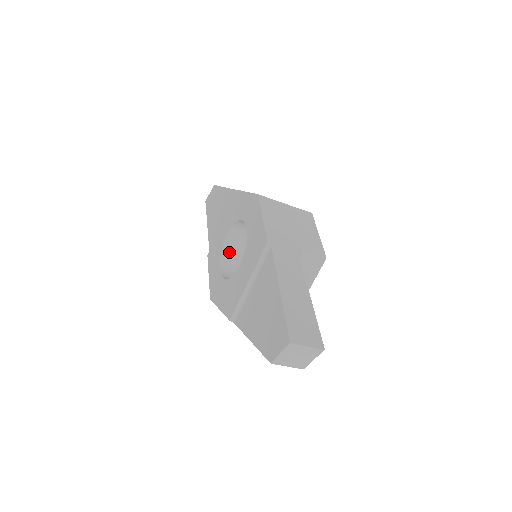
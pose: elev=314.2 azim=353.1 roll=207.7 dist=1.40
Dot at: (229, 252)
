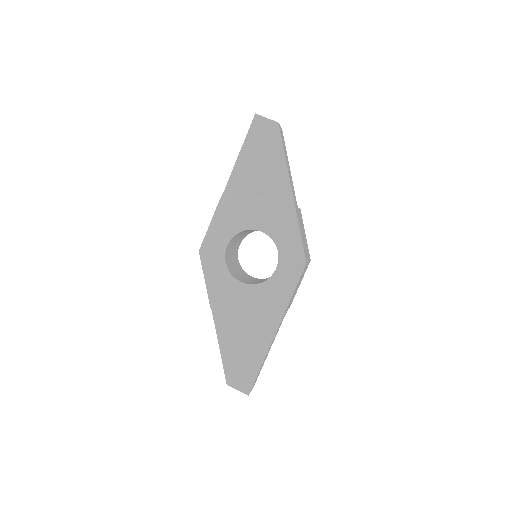
Dot at: (242, 232)
